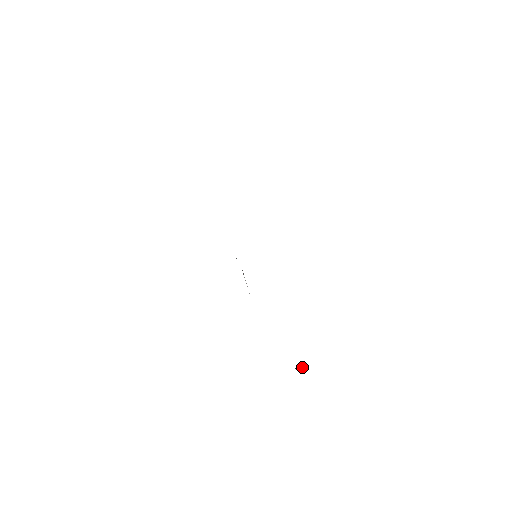
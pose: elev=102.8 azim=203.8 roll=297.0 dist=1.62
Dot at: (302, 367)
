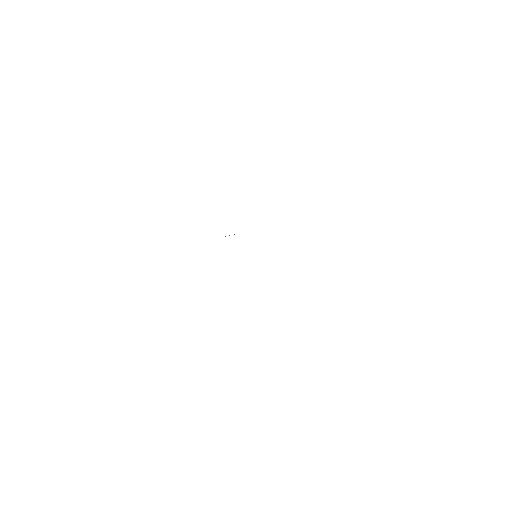
Dot at: occluded
